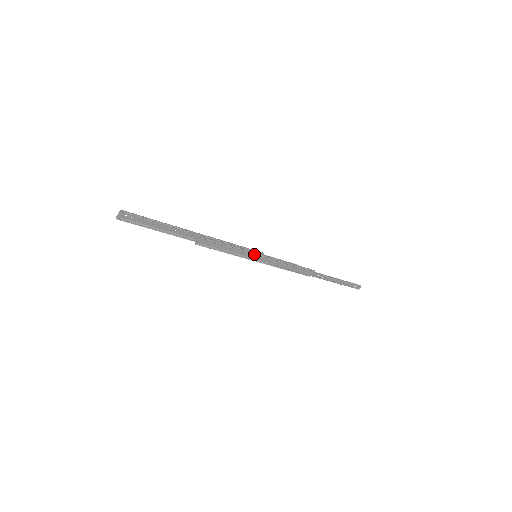
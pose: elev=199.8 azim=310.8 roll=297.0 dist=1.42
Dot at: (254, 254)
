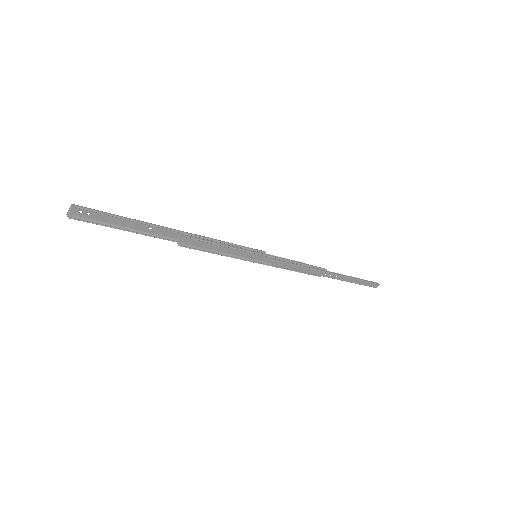
Dot at: (253, 254)
